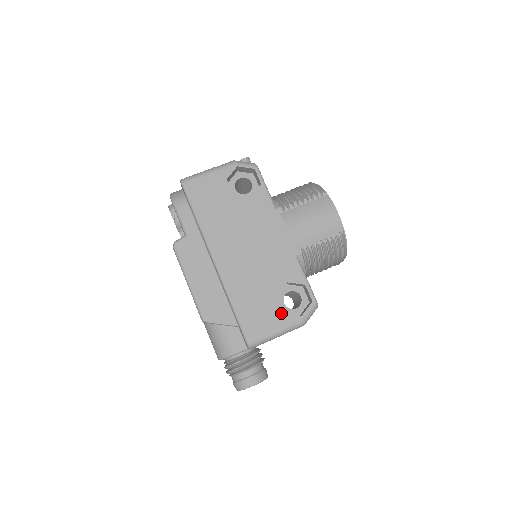
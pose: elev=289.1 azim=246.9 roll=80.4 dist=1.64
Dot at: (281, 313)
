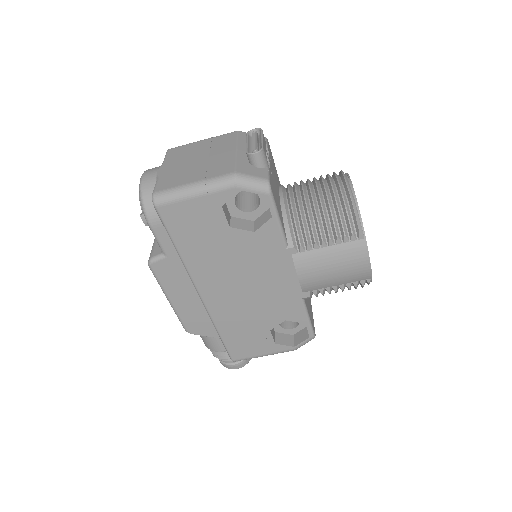
Dot at: (272, 343)
